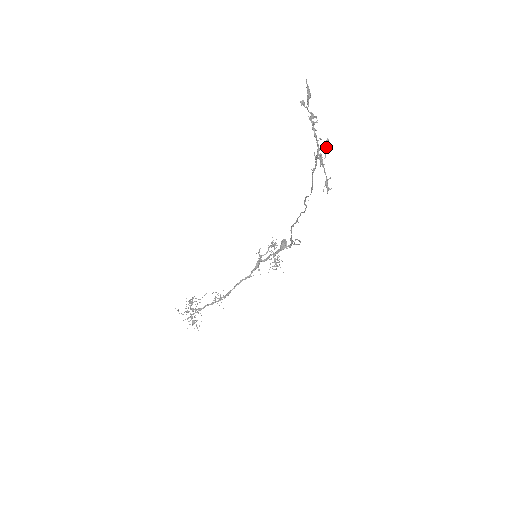
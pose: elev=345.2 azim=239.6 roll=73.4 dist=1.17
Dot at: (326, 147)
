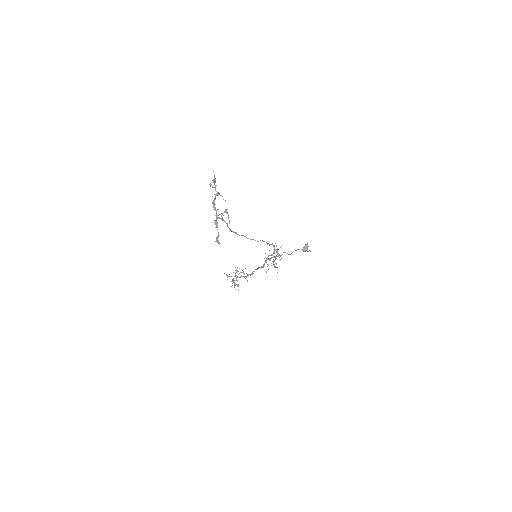
Dot at: (223, 215)
